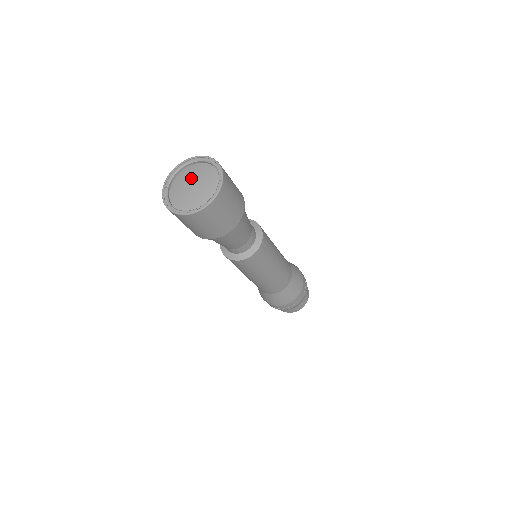
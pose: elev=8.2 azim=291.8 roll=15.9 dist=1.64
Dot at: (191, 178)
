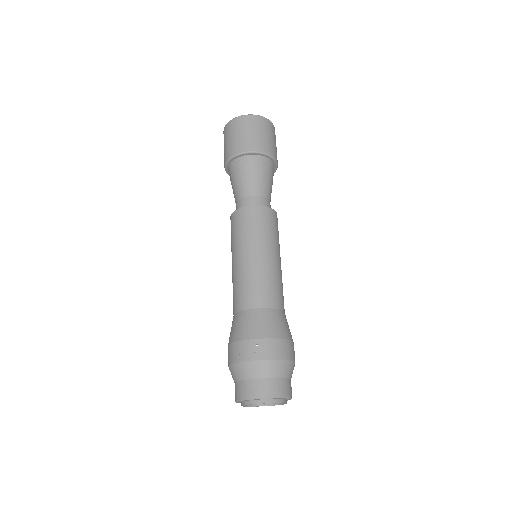
Dot at: occluded
